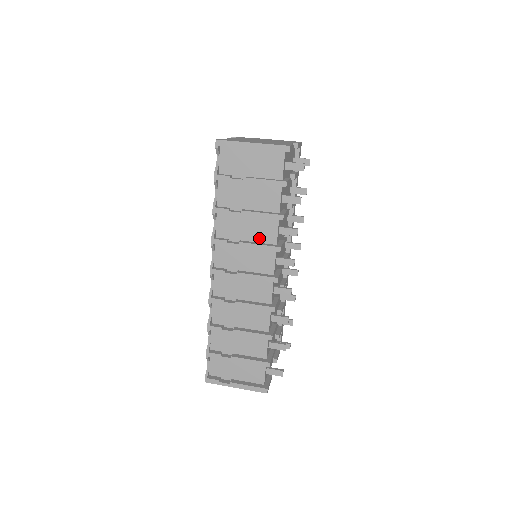
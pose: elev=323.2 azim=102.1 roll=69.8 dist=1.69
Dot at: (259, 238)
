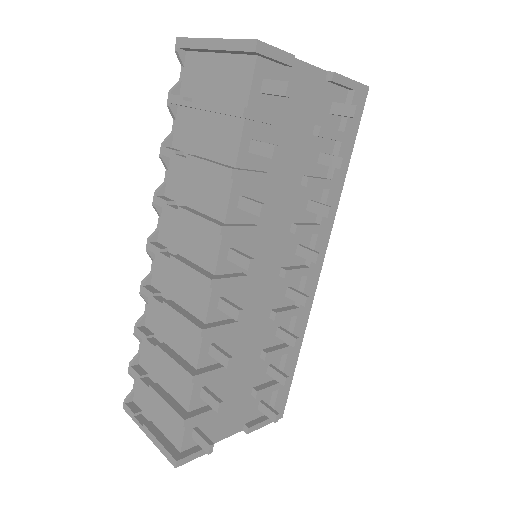
Dot at: (207, 207)
